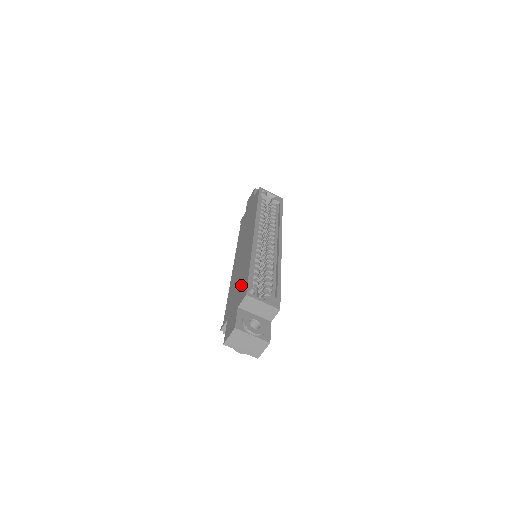
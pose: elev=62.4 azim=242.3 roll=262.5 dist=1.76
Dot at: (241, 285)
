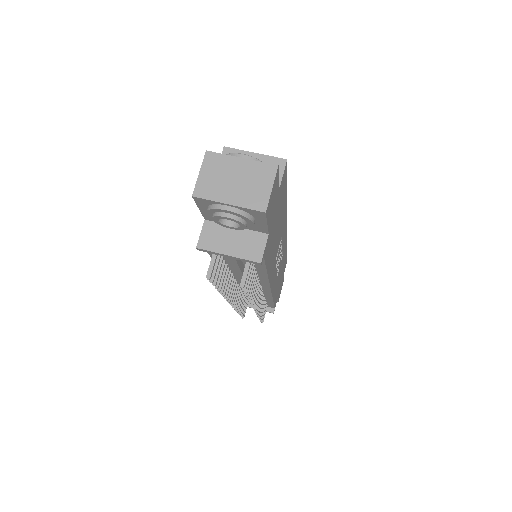
Dot at: occluded
